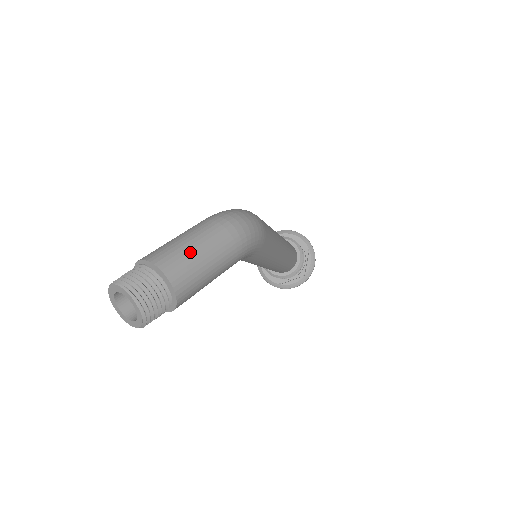
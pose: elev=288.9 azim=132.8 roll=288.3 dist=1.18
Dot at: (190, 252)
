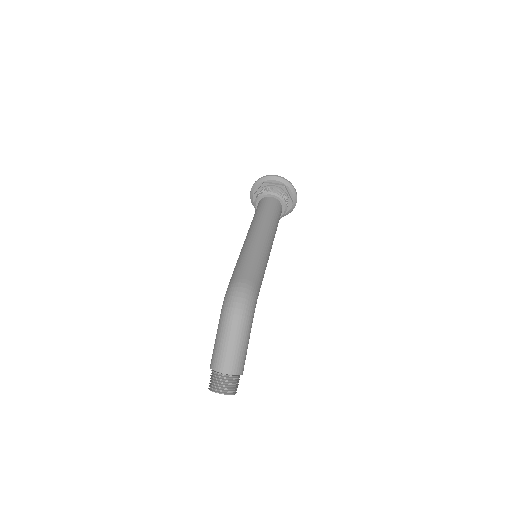
Dot at: (230, 351)
